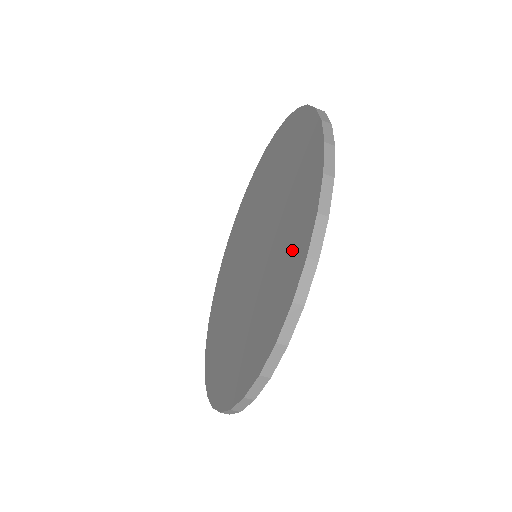
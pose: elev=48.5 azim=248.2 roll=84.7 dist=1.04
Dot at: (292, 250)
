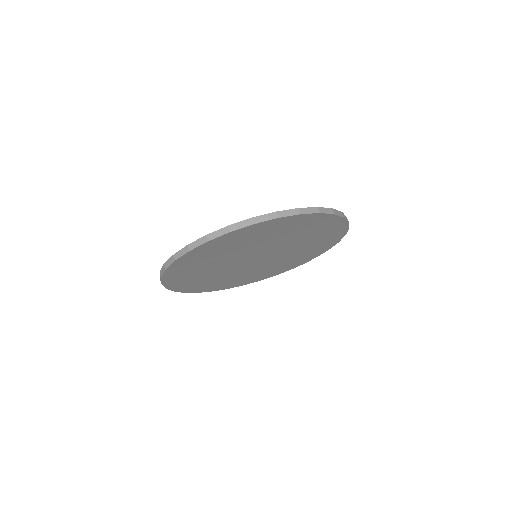
Dot at: occluded
